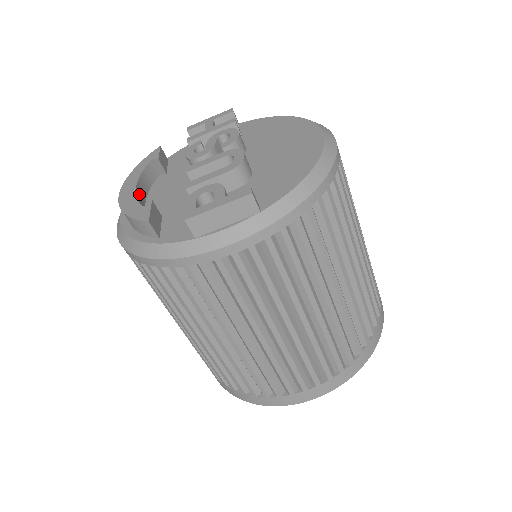
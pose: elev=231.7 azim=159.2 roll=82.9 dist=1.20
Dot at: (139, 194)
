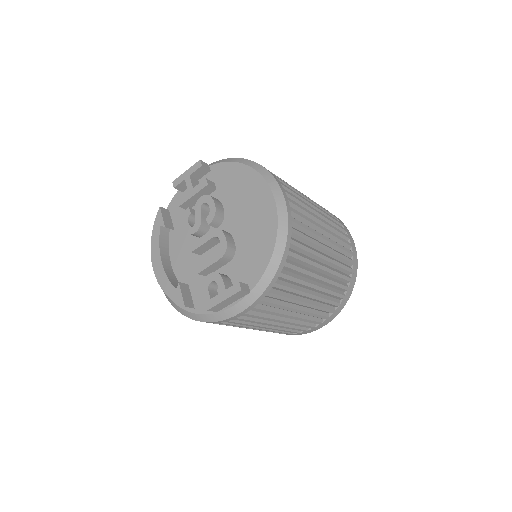
Dot at: (166, 265)
